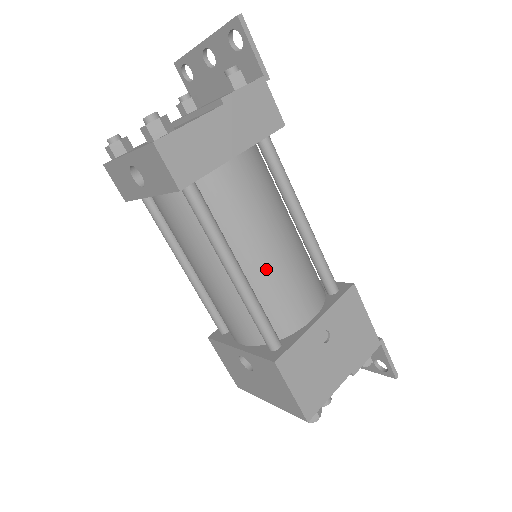
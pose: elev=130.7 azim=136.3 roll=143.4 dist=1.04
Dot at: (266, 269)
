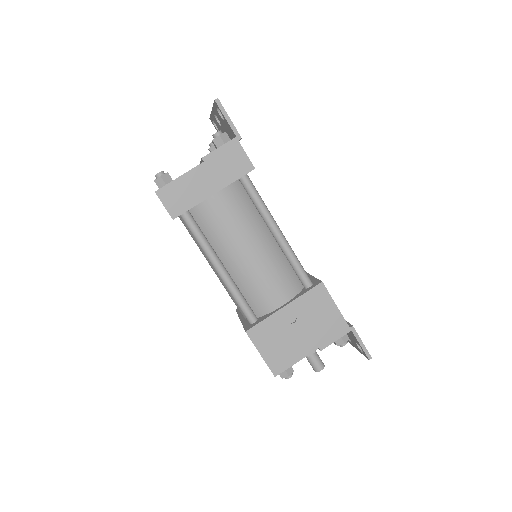
Dot at: (243, 268)
